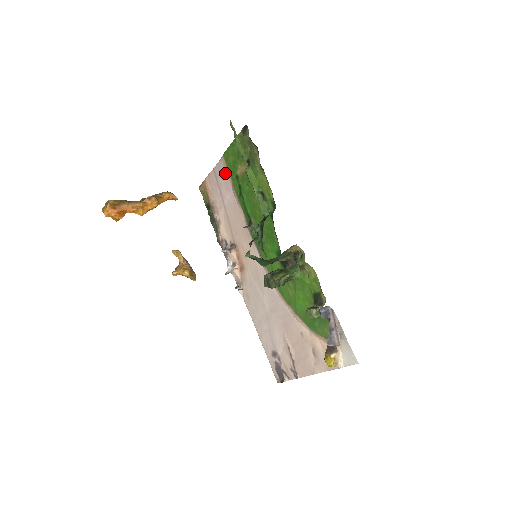
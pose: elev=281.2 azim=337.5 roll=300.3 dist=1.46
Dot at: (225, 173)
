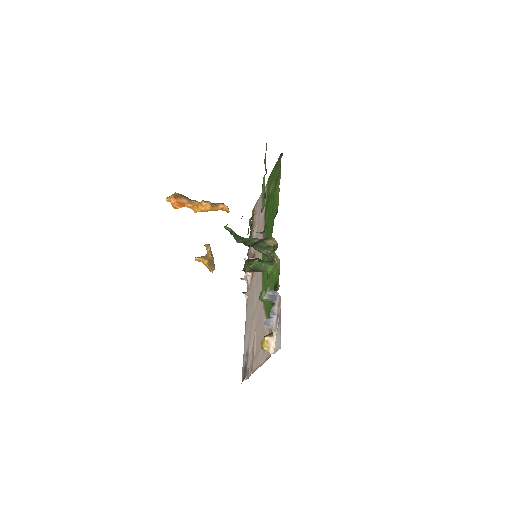
Dot at: occluded
